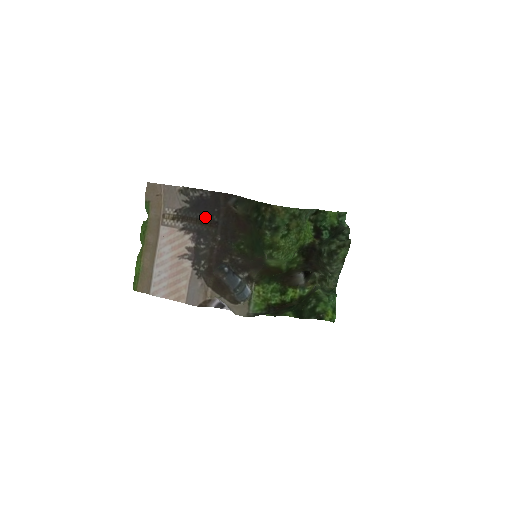
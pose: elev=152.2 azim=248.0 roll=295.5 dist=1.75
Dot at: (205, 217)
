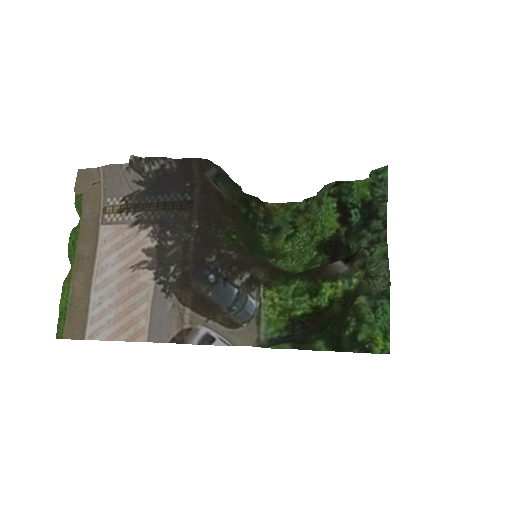
Dot at: (171, 198)
